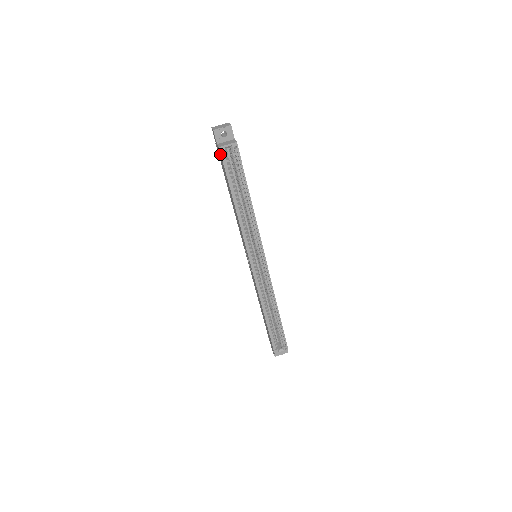
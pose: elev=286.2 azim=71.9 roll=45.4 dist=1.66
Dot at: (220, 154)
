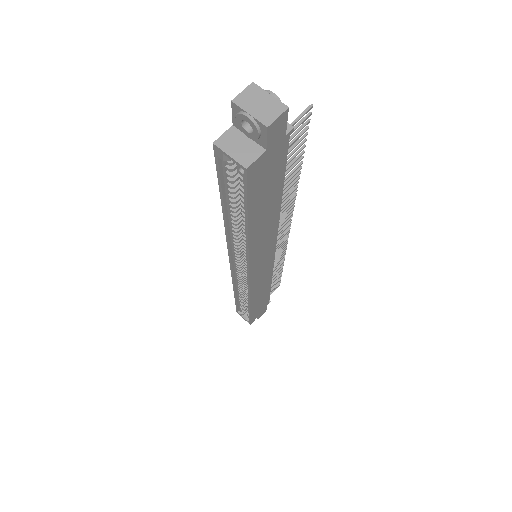
Dot at: occluded
